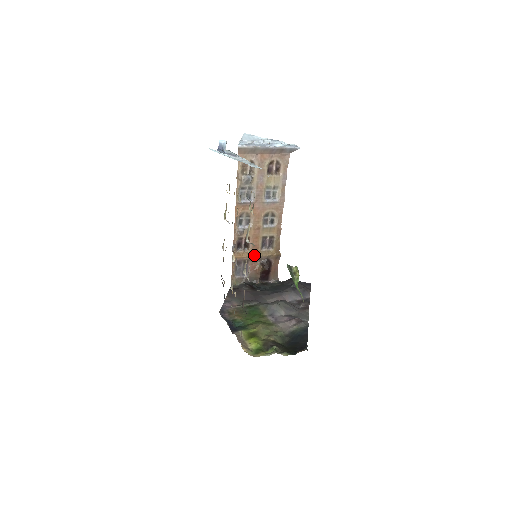
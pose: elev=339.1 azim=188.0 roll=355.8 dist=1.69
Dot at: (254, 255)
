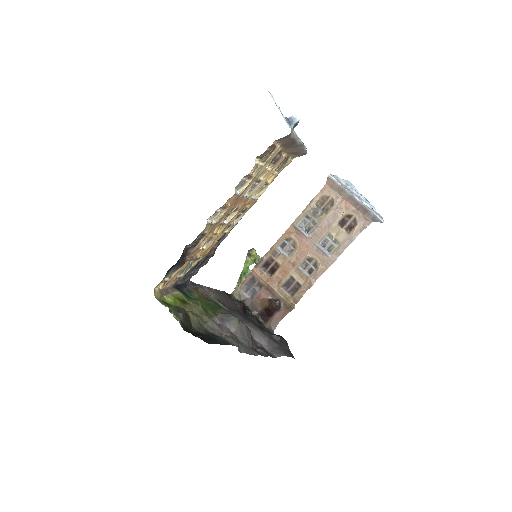
Dot at: (271, 285)
